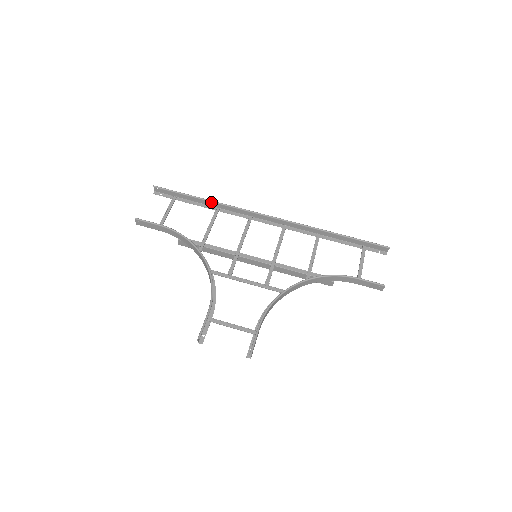
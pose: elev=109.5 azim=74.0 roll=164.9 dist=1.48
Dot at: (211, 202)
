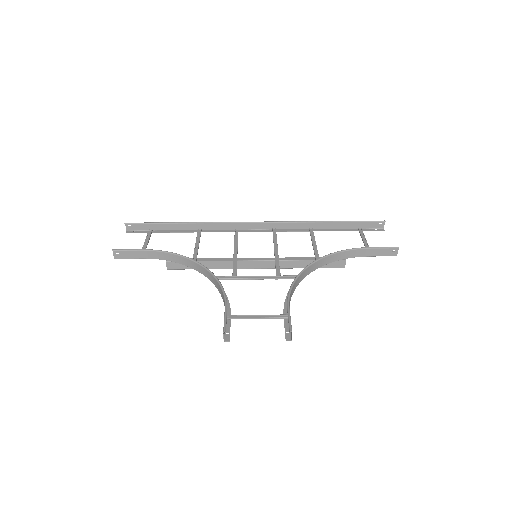
Dot at: (191, 225)
